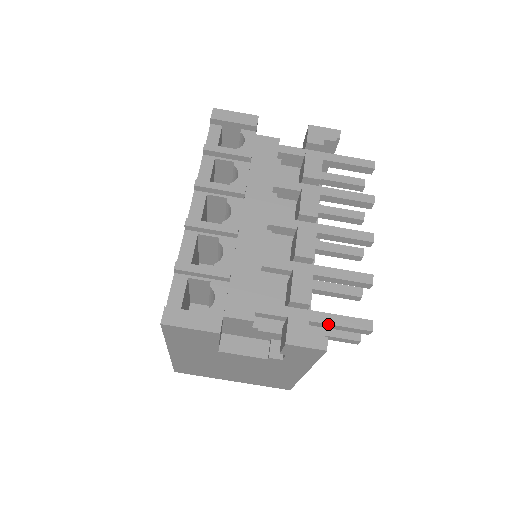
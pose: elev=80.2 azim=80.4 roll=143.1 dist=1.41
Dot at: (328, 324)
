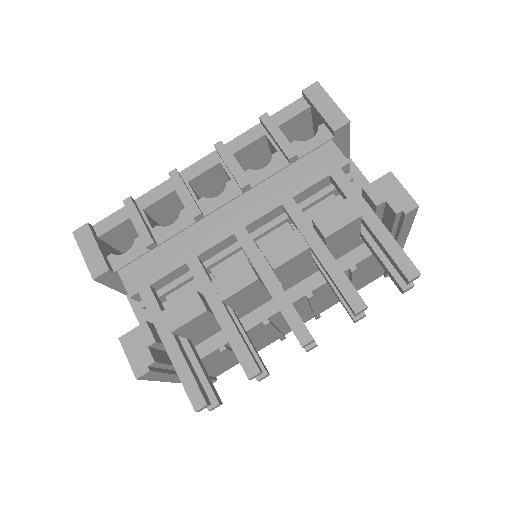
Dot at: (173, 363)
